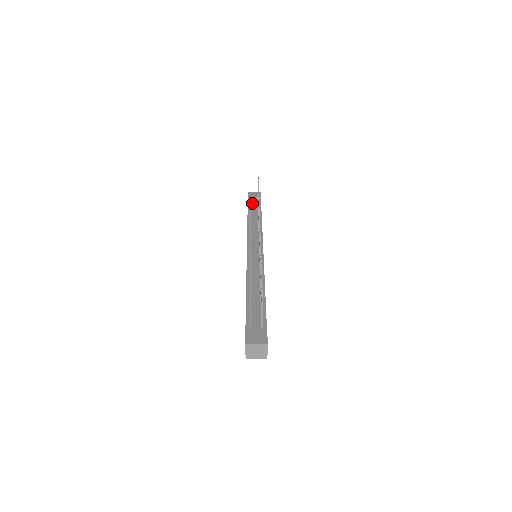
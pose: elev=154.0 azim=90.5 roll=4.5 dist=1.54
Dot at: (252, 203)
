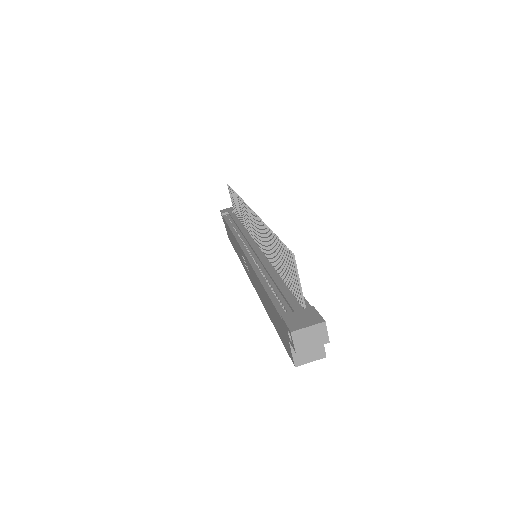
Dot at: (229, 216)
